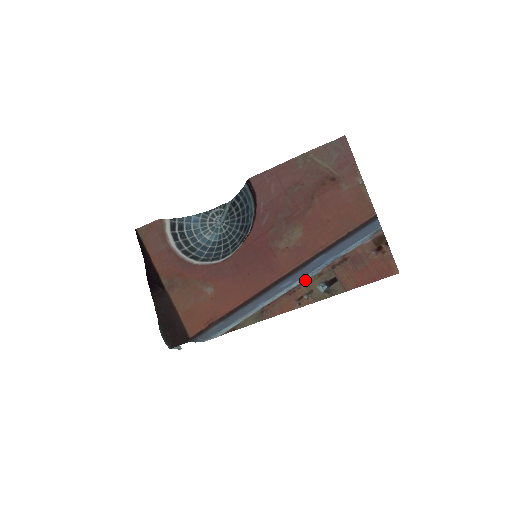
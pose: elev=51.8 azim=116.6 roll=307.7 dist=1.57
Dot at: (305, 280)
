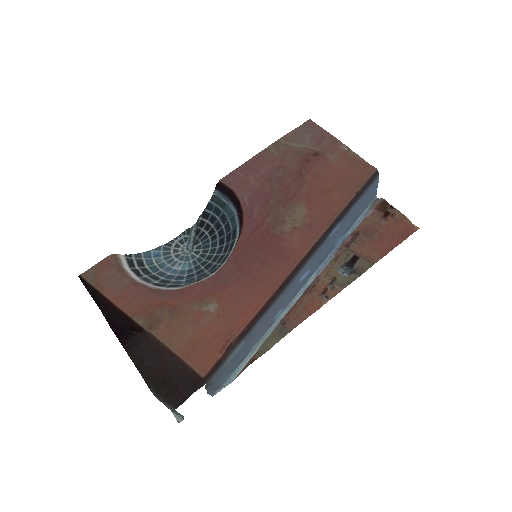
Dot at: (320, 272)
